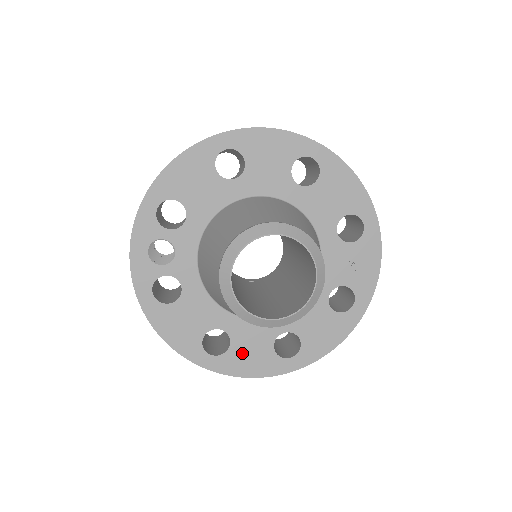
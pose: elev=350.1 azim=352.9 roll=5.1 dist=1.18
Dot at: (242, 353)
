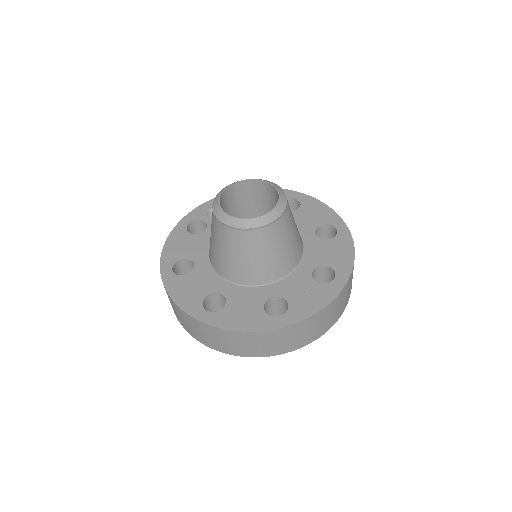
Dot at: (187, 284)
